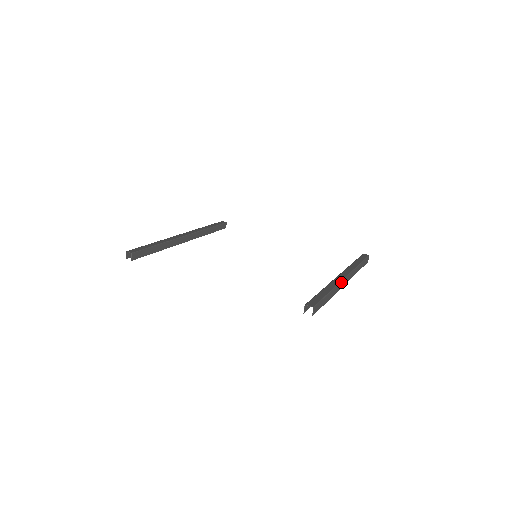
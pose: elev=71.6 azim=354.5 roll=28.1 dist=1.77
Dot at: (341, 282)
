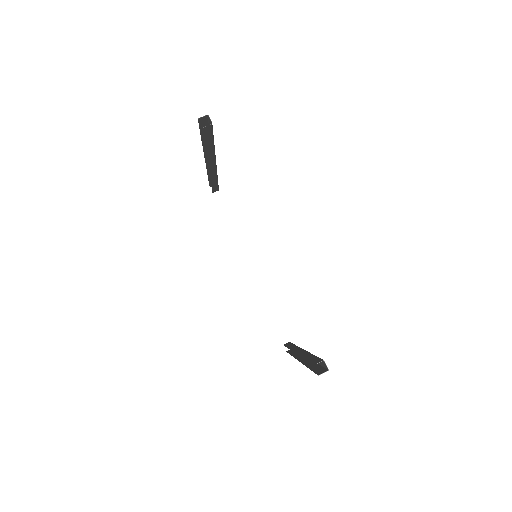
Dot at: occluded
